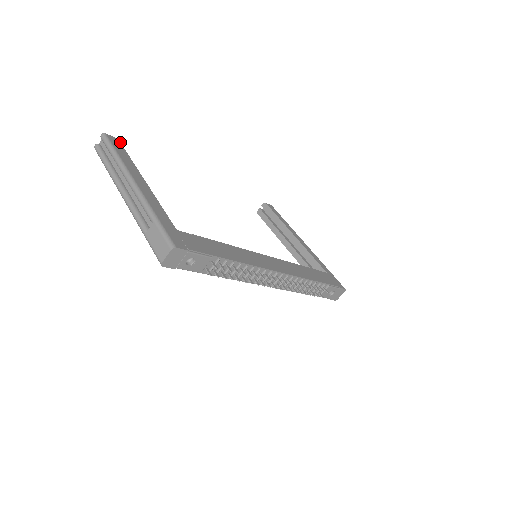
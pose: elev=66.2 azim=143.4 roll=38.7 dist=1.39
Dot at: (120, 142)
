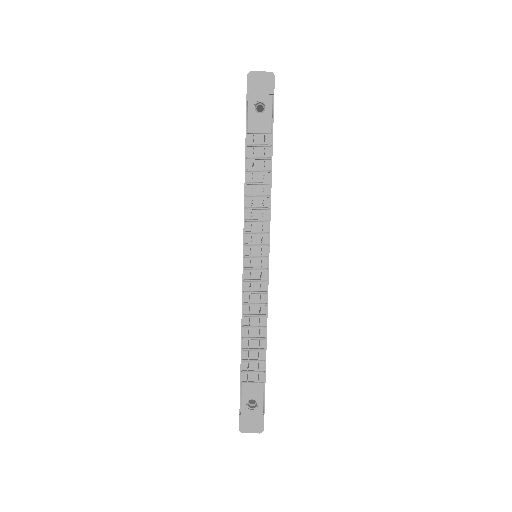
Dot at: occluded
